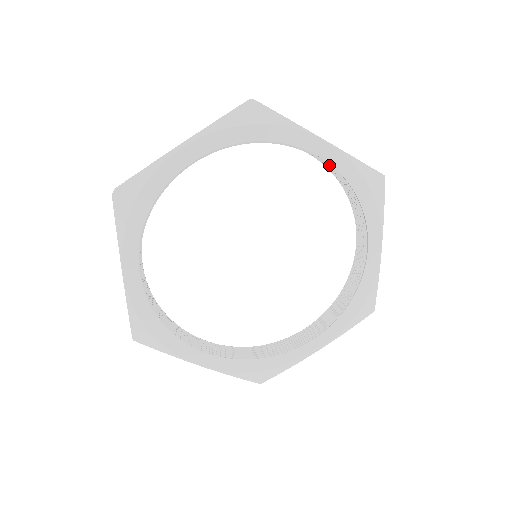
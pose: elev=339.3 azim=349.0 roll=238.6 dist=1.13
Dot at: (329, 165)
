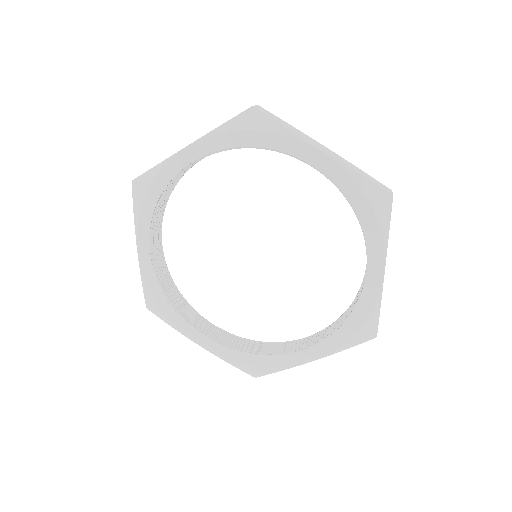
Dot at: (209, 155)
